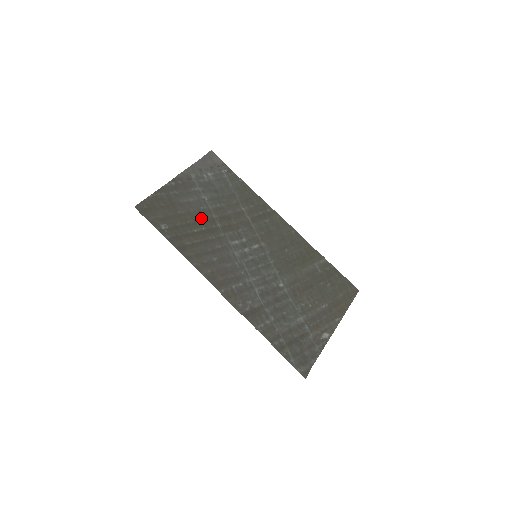
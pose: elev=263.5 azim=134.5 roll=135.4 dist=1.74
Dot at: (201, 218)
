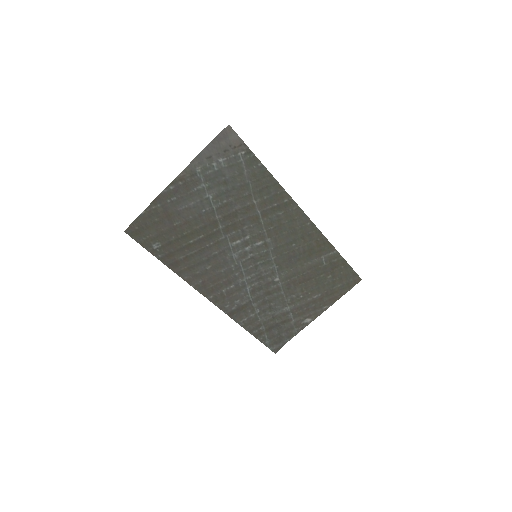
Dot at: (201, 224)
